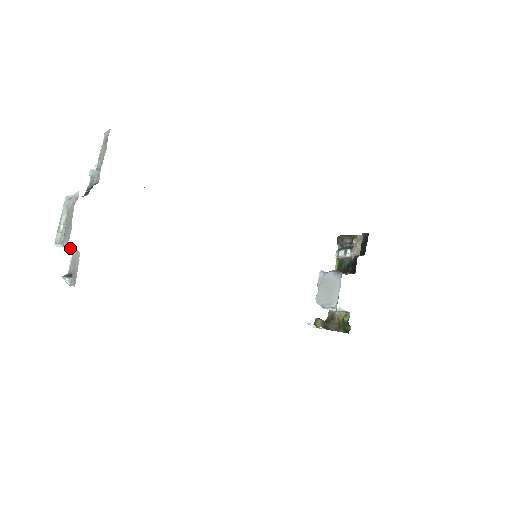
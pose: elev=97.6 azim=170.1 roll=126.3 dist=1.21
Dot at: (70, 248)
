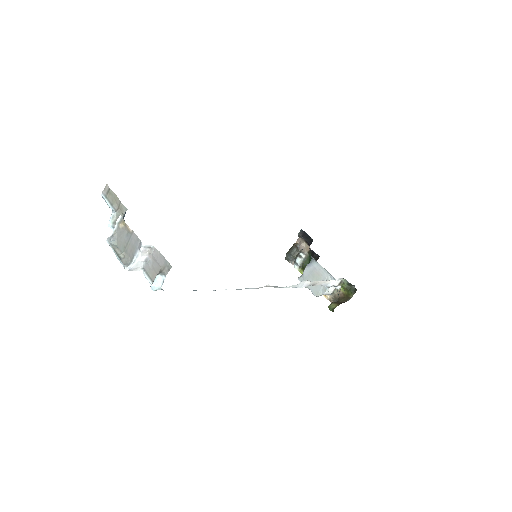
Dot at: (145, 246)
